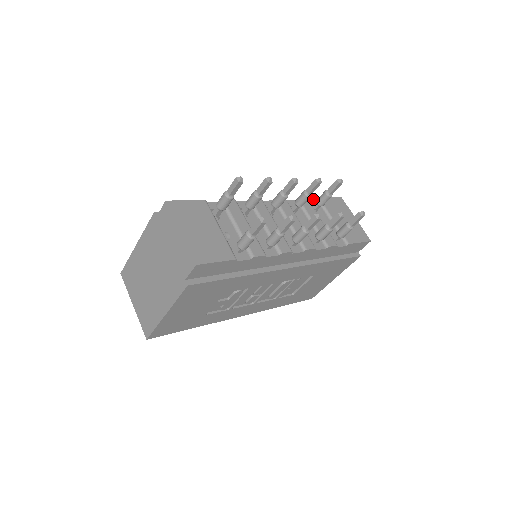
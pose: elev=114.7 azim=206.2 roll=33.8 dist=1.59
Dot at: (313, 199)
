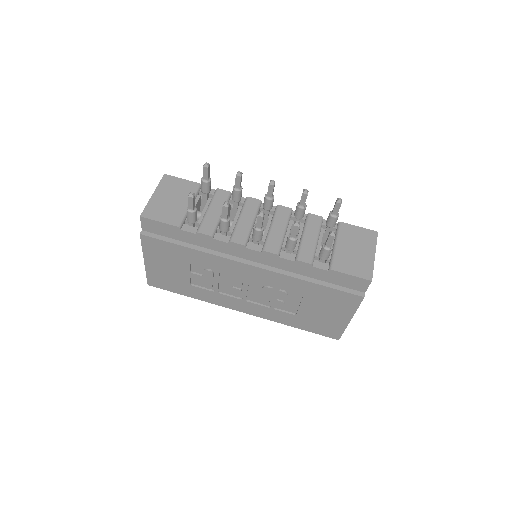
Dot at: occluded
